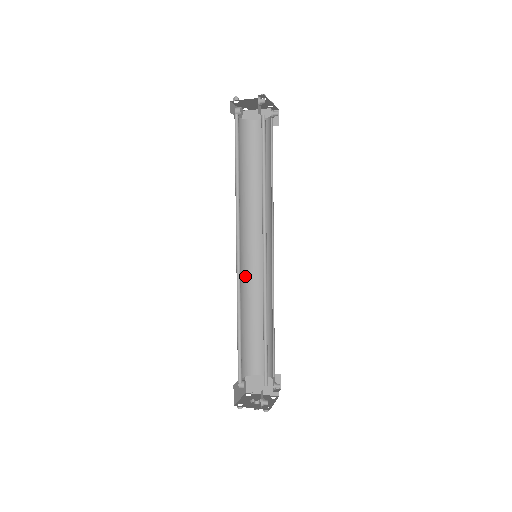
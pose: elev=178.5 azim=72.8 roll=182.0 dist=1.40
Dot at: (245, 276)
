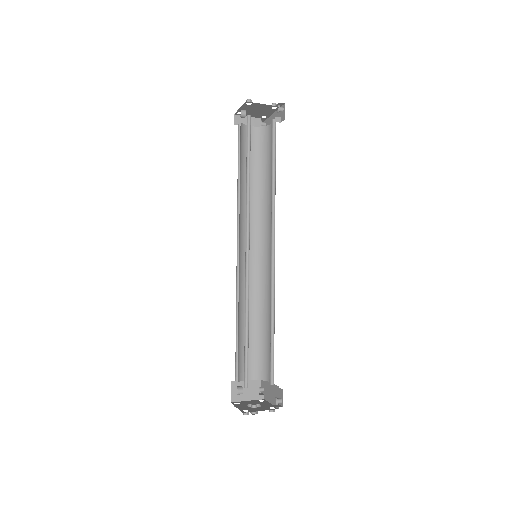
Dot at: (239, 277)
